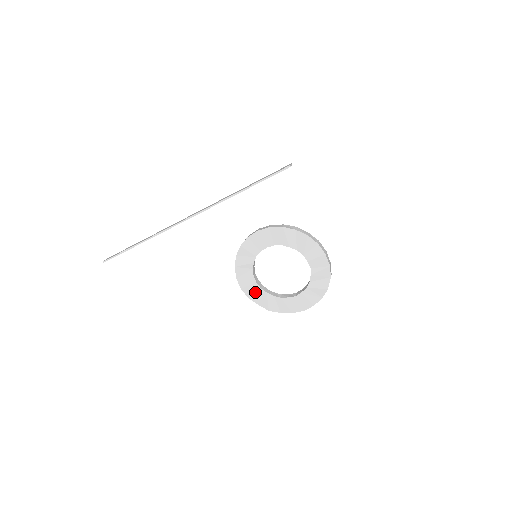
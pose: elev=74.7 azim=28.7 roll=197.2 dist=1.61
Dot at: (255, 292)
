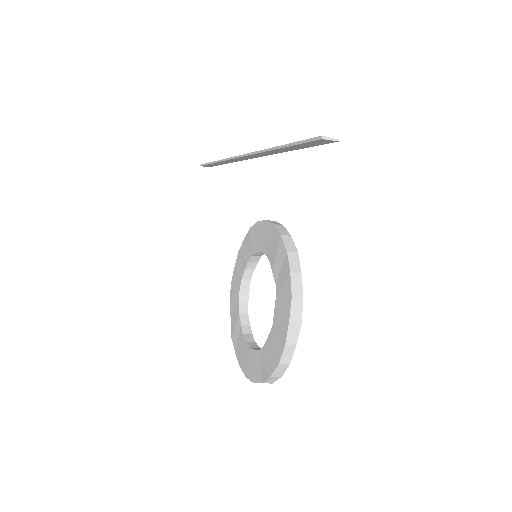
Dot at: (235, 301)
